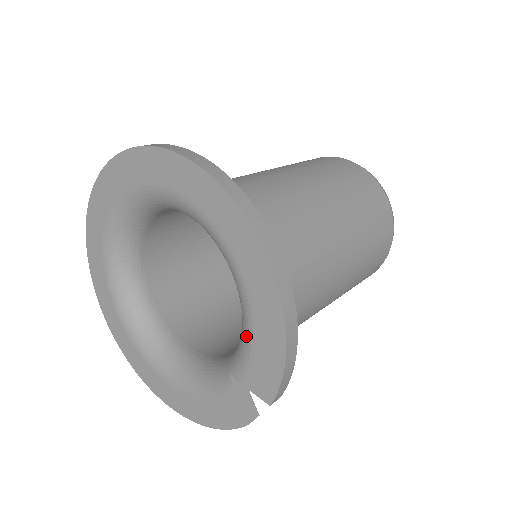
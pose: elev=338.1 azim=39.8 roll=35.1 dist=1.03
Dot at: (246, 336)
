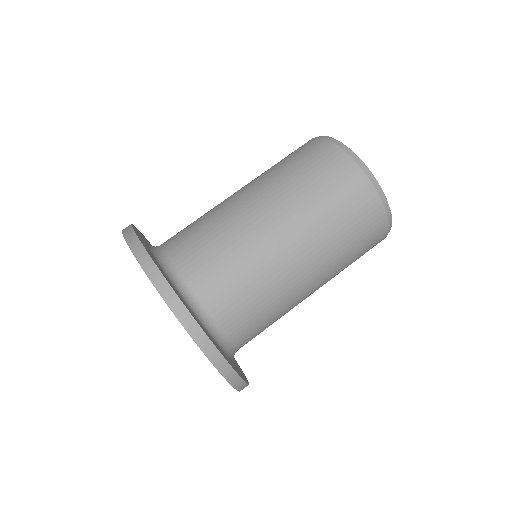
Dot at: occluded
